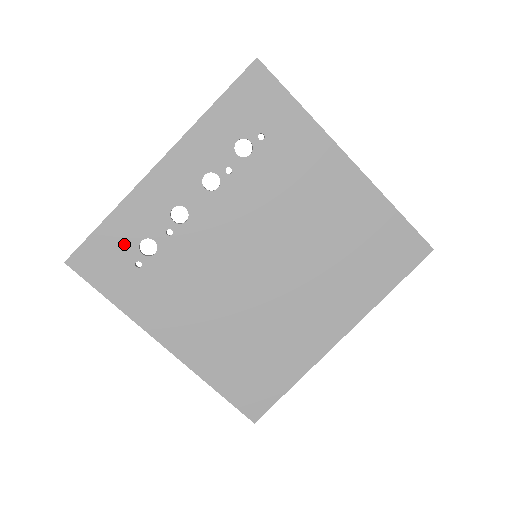
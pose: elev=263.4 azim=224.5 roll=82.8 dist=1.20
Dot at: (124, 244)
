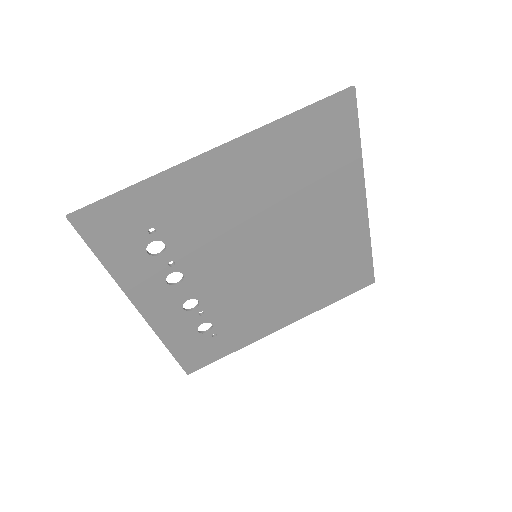
Dot at: (194, 342)
